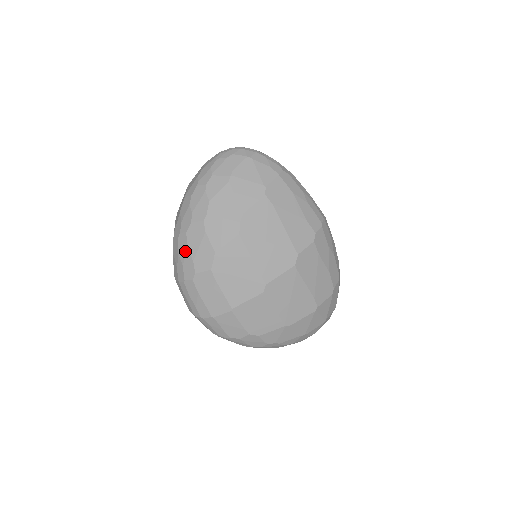
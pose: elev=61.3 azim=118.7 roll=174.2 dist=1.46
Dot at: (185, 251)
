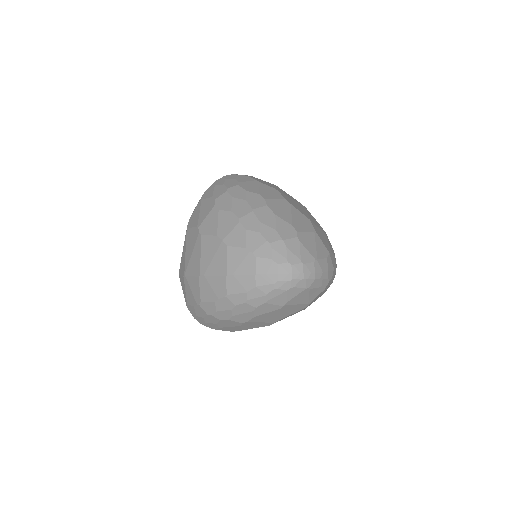
Dot at: (213, 323)
